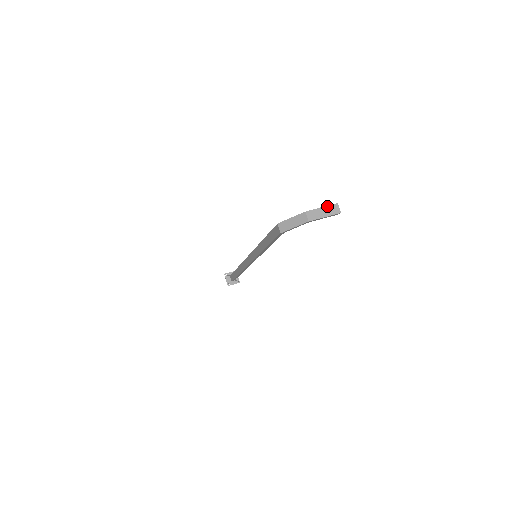
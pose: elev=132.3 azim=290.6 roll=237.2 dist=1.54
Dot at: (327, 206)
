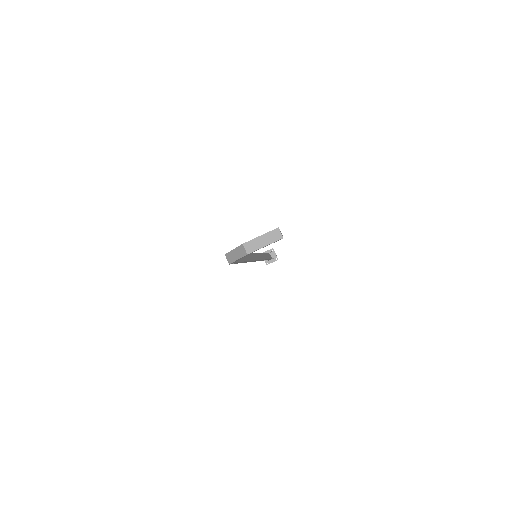
Dot at: (266, 233)
